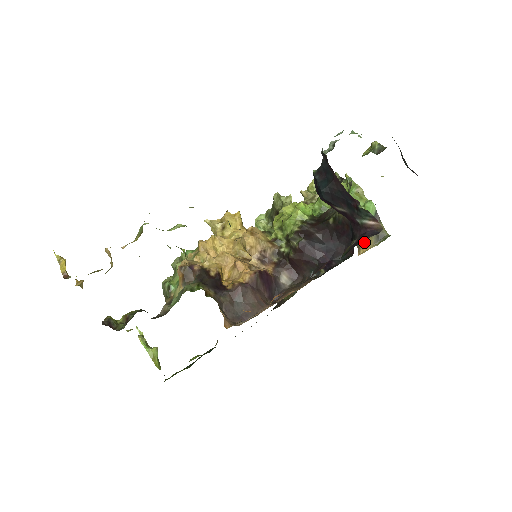
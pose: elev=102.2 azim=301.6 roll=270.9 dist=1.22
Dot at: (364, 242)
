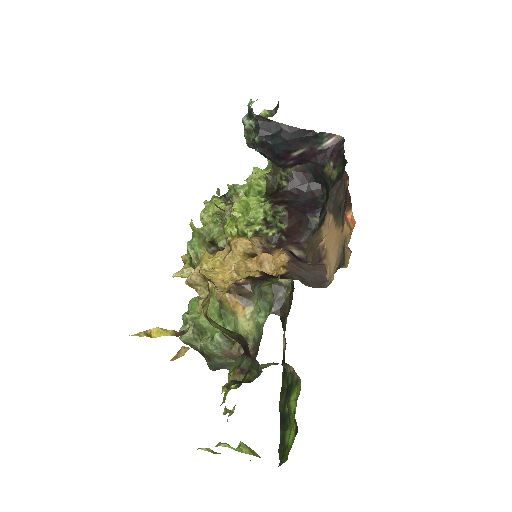
Dot at: occluded
